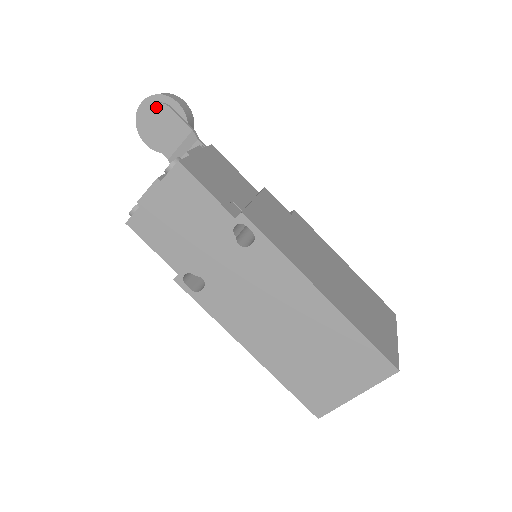
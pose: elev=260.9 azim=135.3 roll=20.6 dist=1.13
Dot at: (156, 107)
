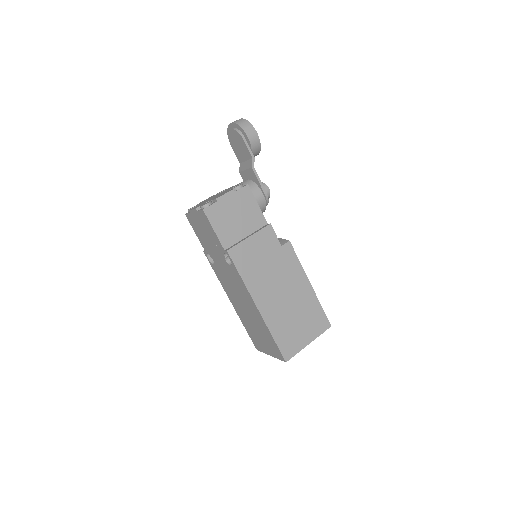
Dot at: (236, 133)
